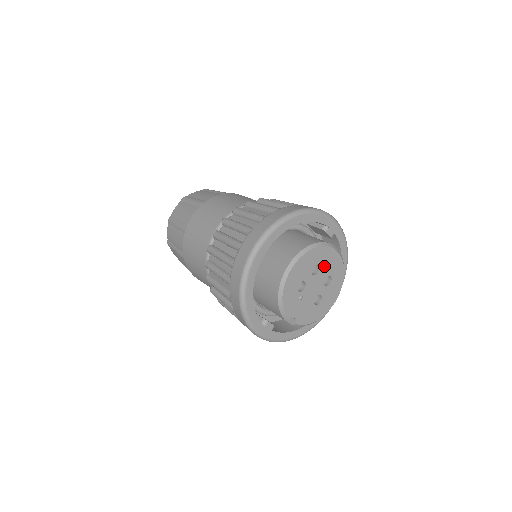
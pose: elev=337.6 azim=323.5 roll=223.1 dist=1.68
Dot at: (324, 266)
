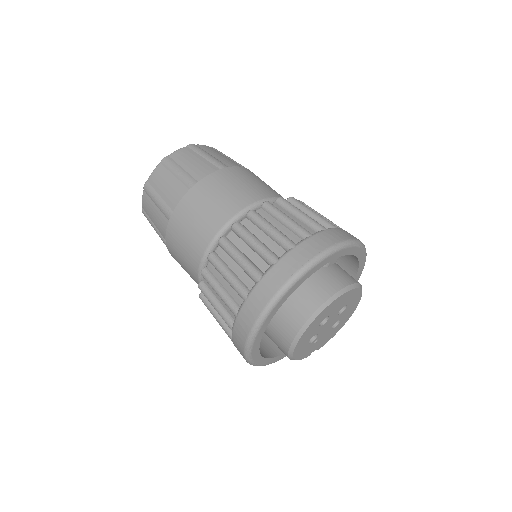
Dot at: (333, 311)
